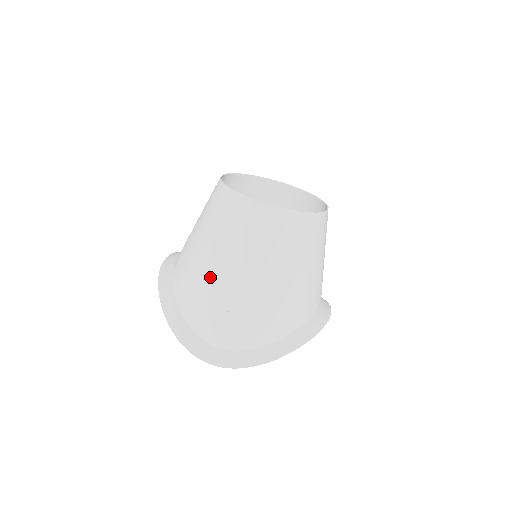
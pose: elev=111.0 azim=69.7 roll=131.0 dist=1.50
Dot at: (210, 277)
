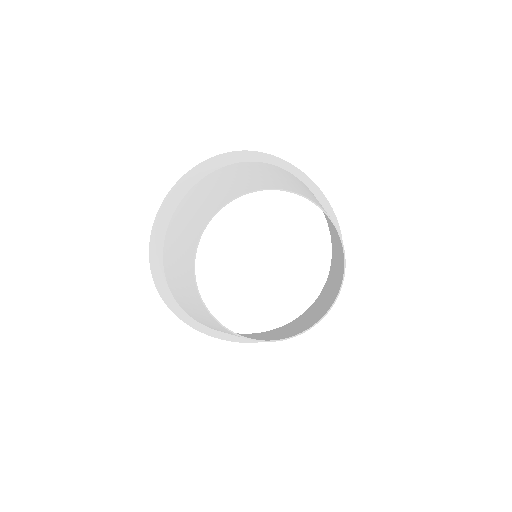
Dot at: (192, 312)
